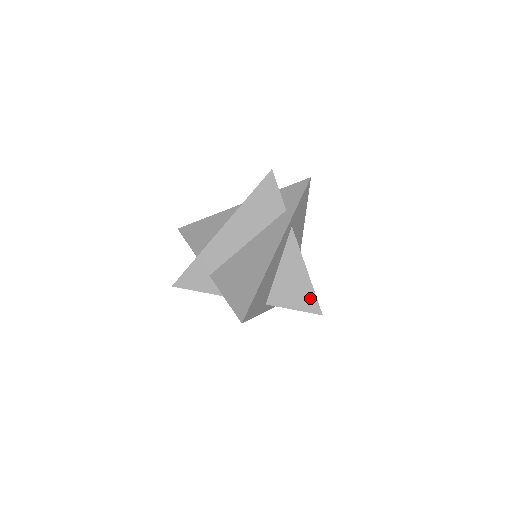
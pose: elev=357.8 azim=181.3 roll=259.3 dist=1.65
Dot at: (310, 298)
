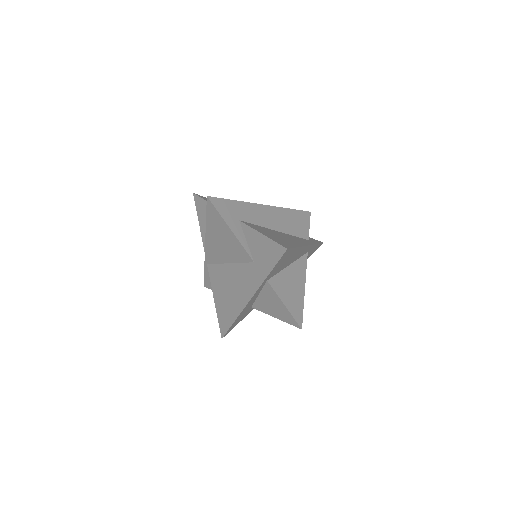
Dot at: (299, 308)
